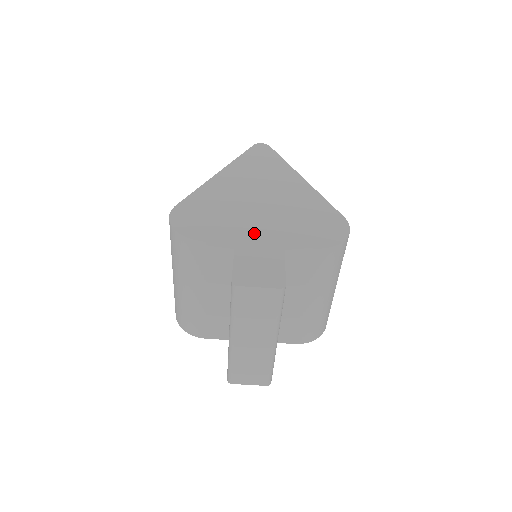
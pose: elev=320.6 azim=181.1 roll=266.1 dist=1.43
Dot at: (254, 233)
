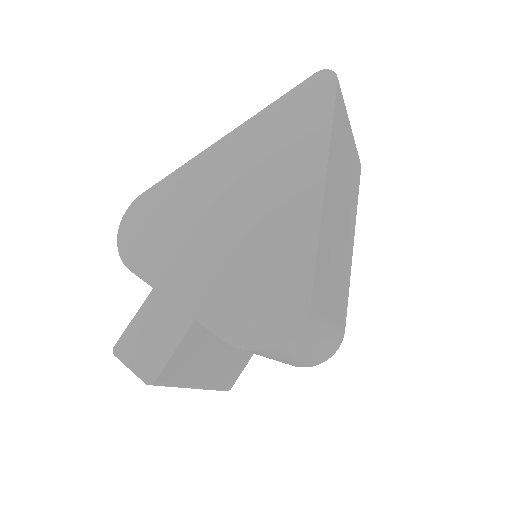
Dot at: (182, 280)
